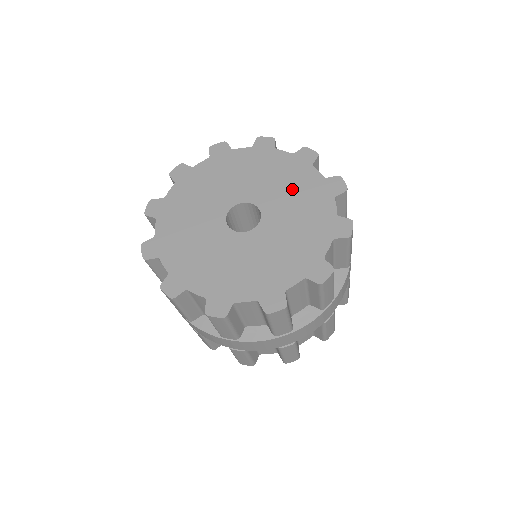
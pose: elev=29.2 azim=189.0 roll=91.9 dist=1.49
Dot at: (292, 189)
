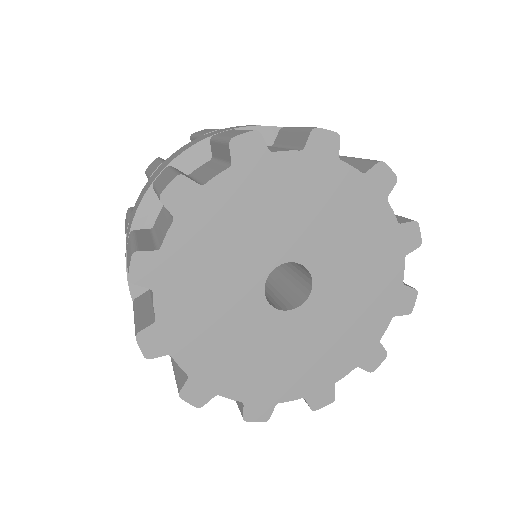
Dot at: (356, 241)
